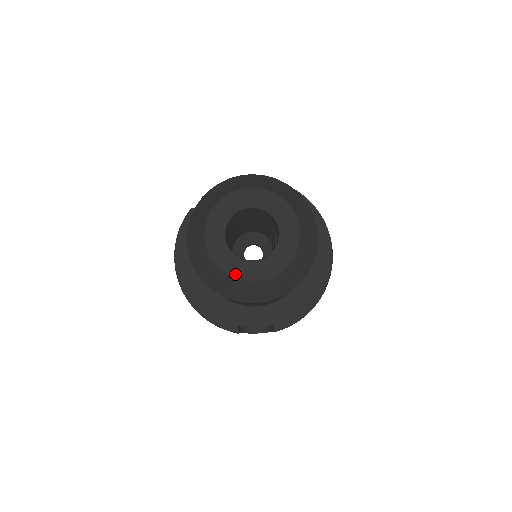
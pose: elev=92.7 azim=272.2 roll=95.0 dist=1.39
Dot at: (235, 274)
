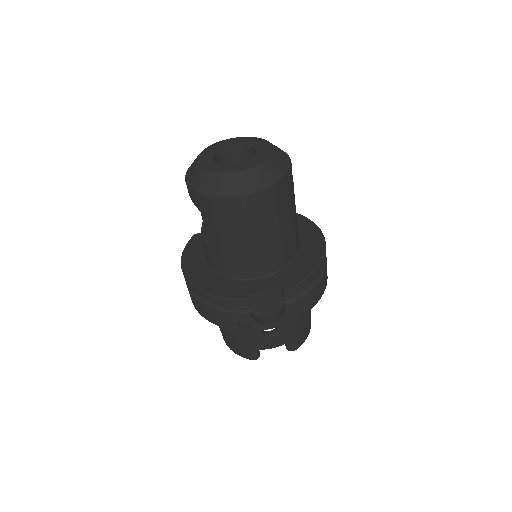
Dot at: (224, 170)
